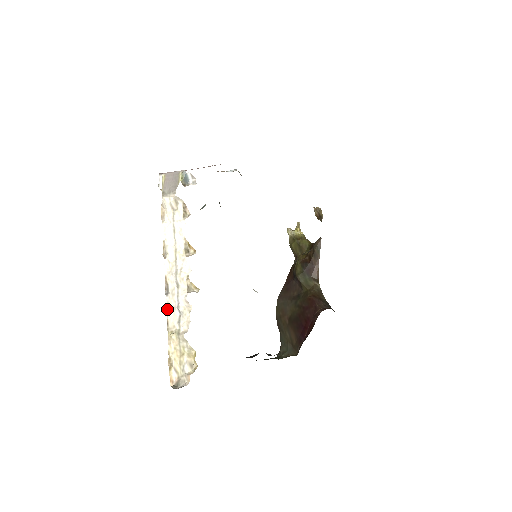
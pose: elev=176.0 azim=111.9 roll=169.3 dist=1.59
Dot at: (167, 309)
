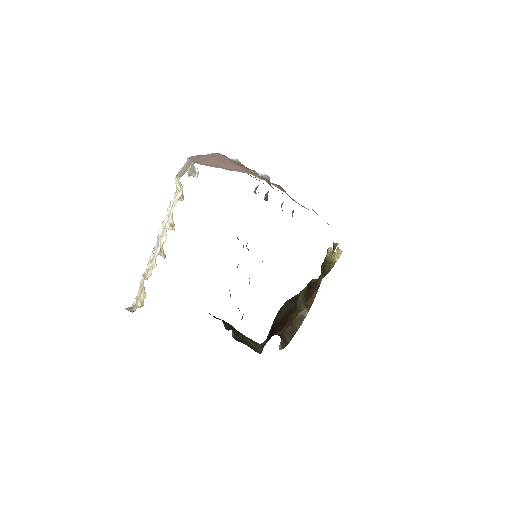
Dot at: (150, 257)
